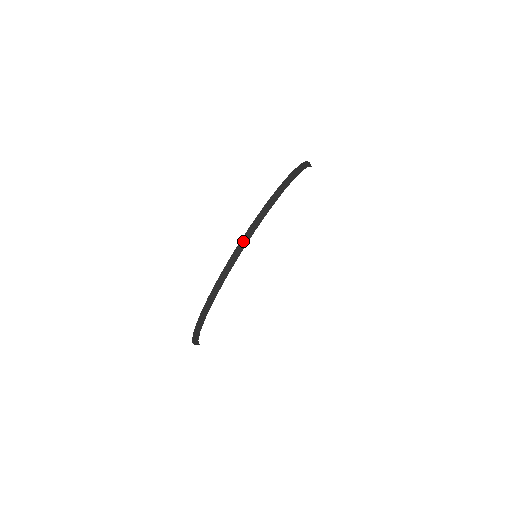
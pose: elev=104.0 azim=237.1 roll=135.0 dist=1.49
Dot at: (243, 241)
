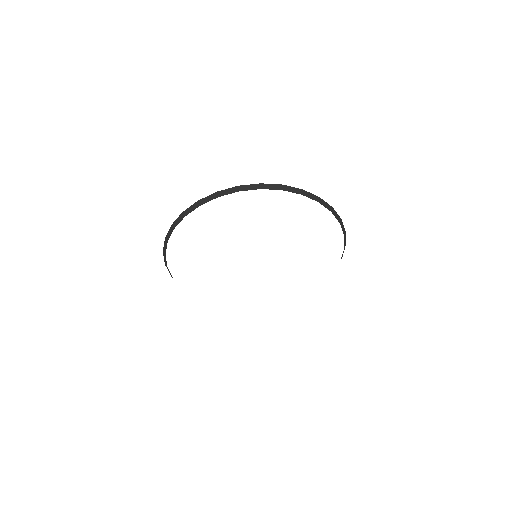
Dot at: (249, 186)
